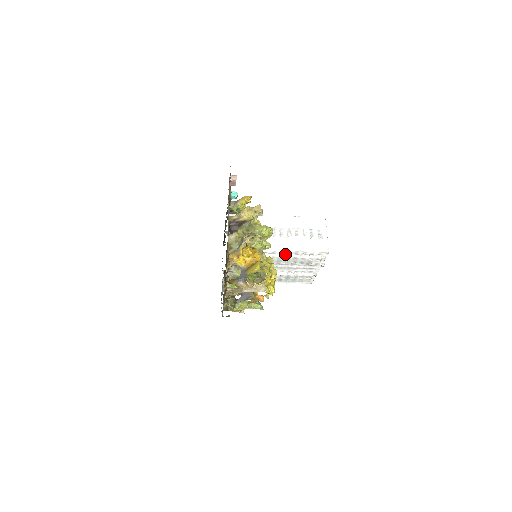
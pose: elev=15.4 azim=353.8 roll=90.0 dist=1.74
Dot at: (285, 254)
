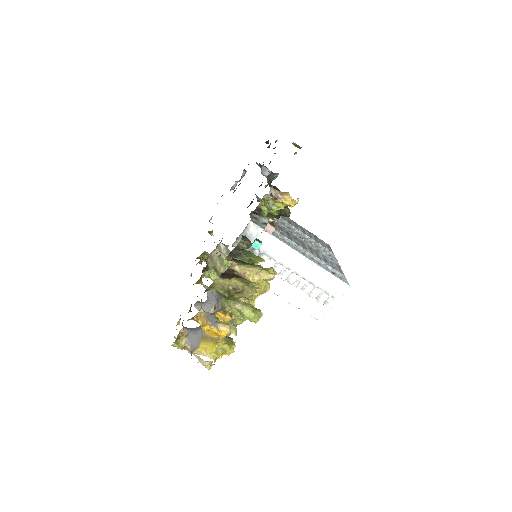
Dot at: occluded
